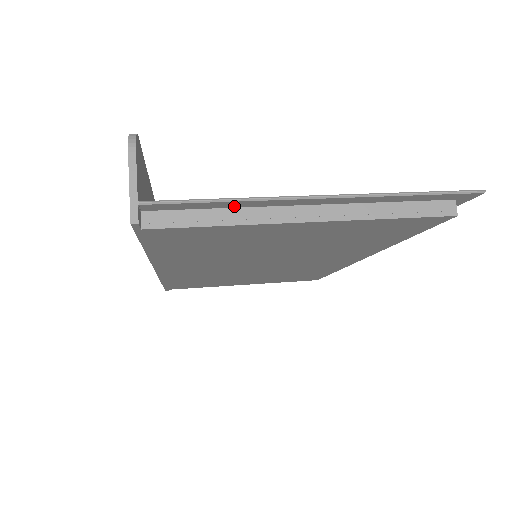
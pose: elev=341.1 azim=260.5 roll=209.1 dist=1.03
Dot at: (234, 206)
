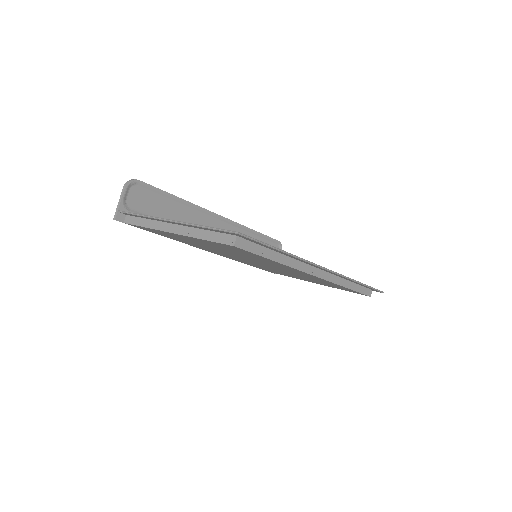
Dot at: (149, 219)
